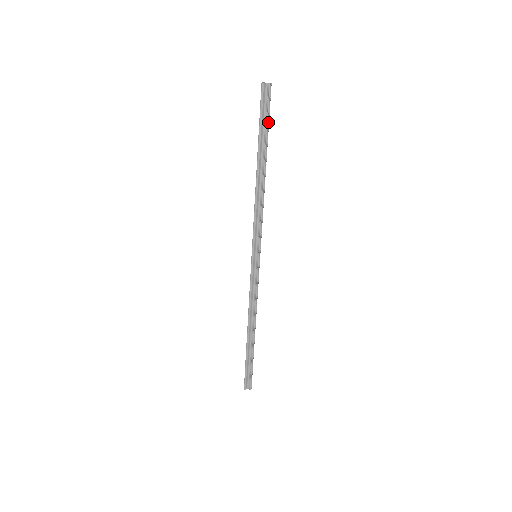
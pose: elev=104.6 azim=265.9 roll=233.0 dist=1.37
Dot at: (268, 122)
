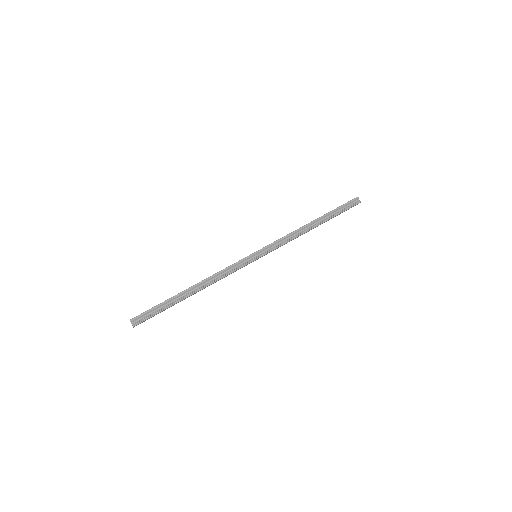
Dot at: (342, 212)
